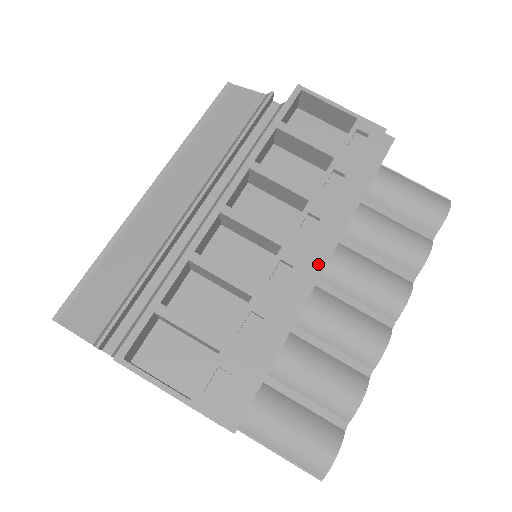
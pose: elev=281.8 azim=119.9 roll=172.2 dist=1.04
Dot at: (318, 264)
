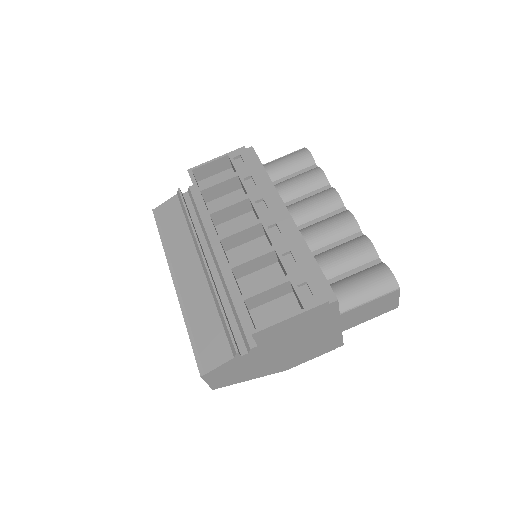
Dot at: (284, 213)
